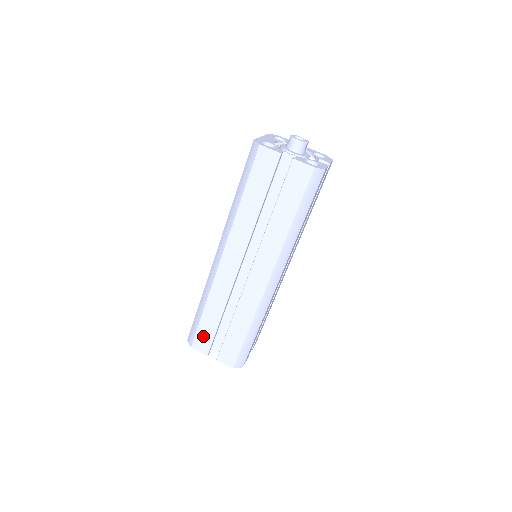
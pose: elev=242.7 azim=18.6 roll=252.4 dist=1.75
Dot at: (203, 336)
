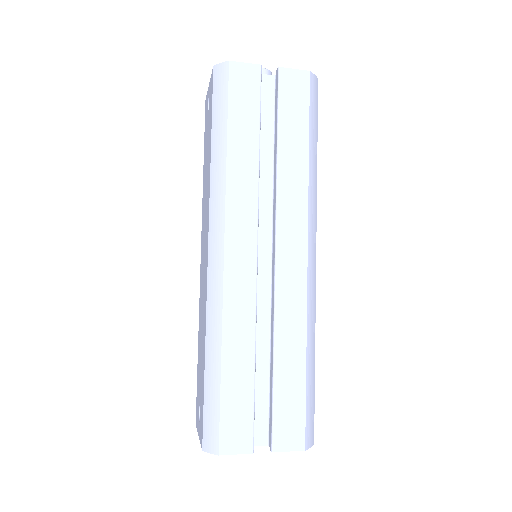
Dot at: (234, 417)
